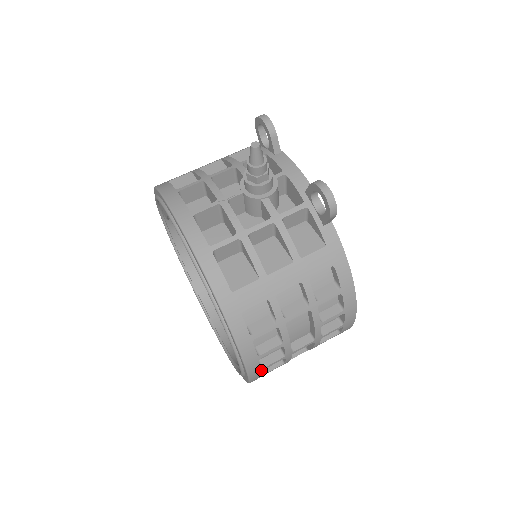
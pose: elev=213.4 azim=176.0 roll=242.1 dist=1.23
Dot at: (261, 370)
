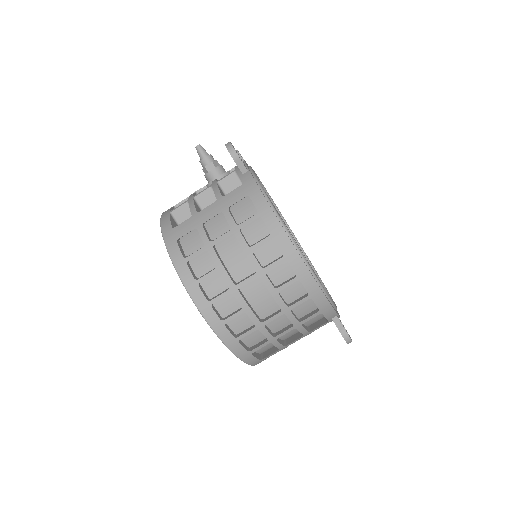
Dot at: (210, 304)
